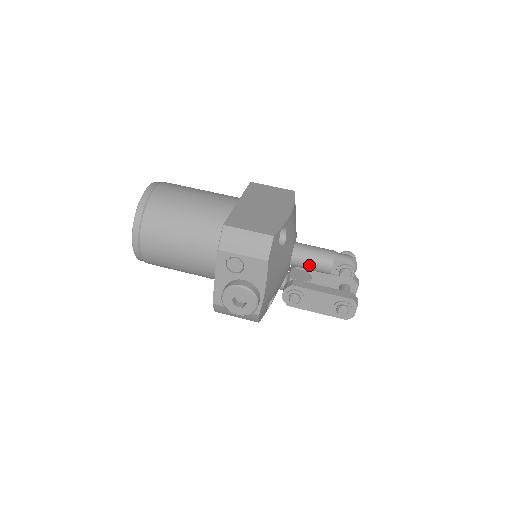
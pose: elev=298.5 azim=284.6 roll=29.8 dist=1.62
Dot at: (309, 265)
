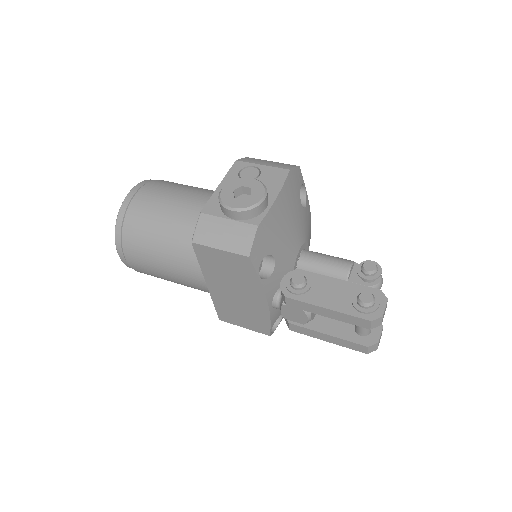
Dot at: (322, 261)
